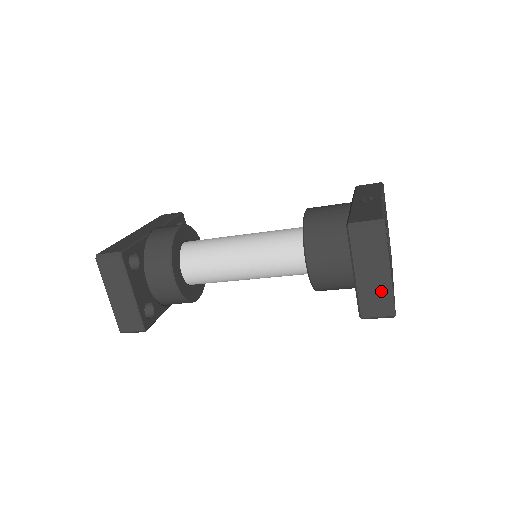
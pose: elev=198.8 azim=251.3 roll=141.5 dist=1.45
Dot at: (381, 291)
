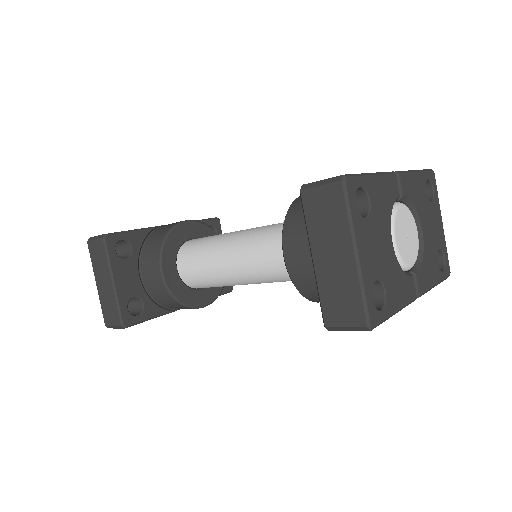
Dot at: (347, 286)
